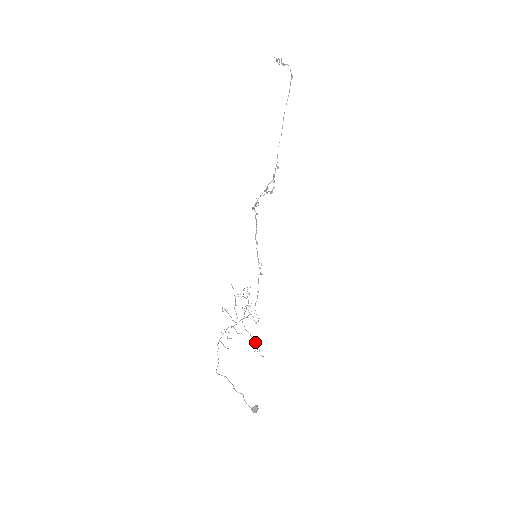
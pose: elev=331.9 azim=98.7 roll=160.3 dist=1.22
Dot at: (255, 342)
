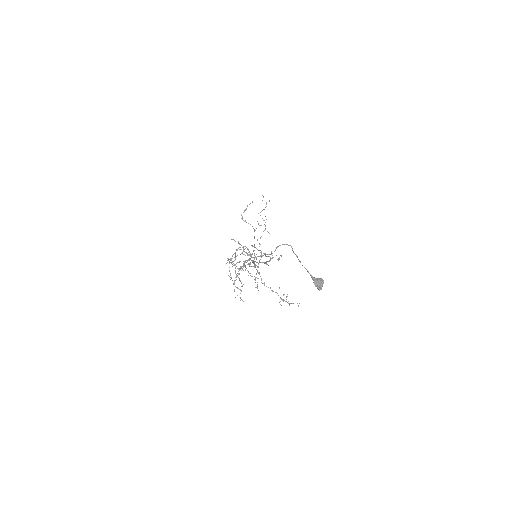
Dot at: occluded
